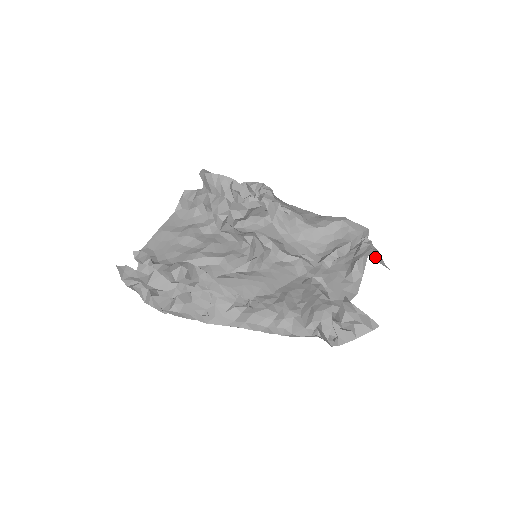
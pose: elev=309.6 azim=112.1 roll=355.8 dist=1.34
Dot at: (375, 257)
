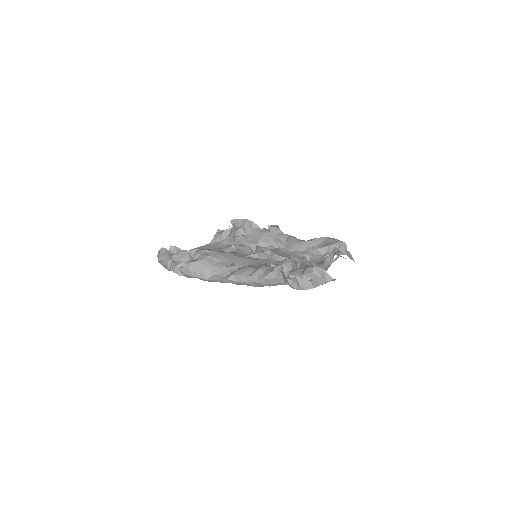
Dot at: (343, 250)
